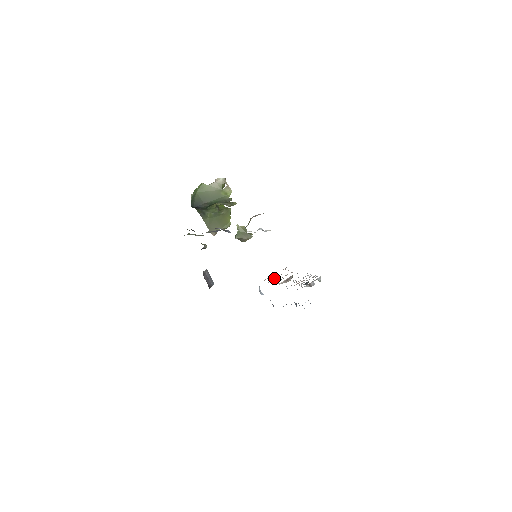
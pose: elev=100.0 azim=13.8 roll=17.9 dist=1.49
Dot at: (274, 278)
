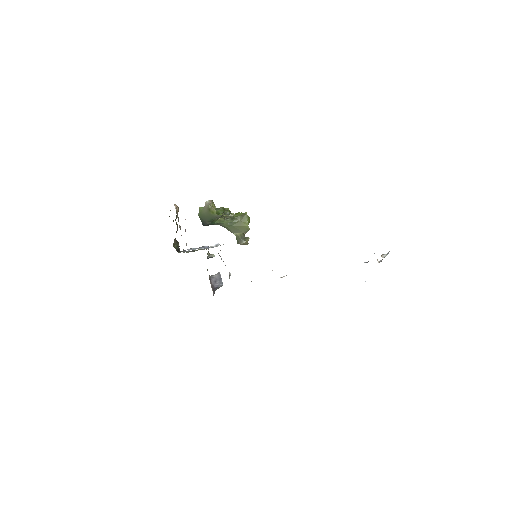
Dot at: occluded
